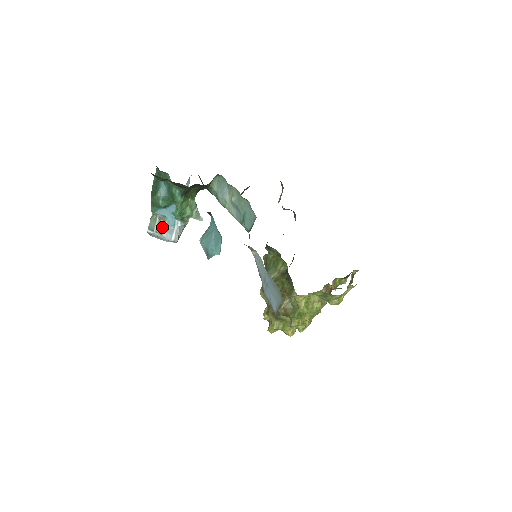
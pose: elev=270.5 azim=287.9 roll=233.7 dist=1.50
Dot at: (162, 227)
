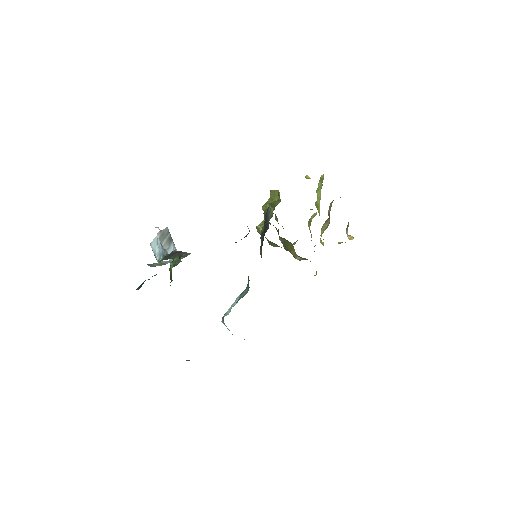
Dot at: (161, 264)
